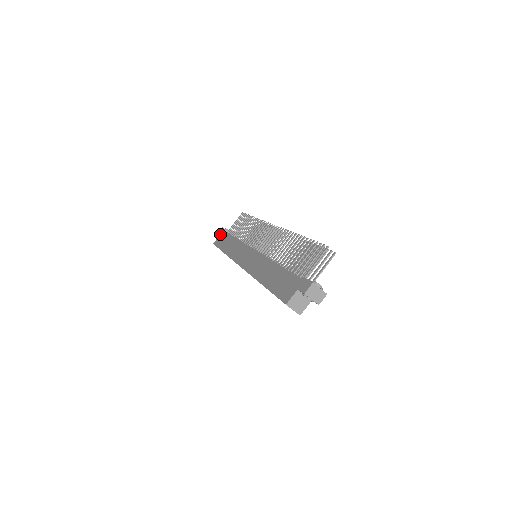
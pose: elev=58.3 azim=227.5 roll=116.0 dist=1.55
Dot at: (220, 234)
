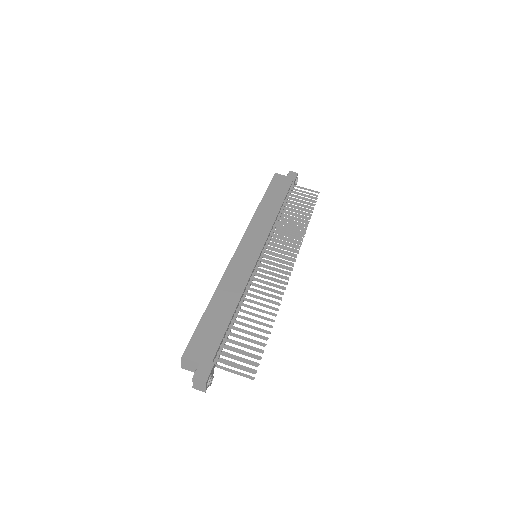
Dot at: (288, 176)
